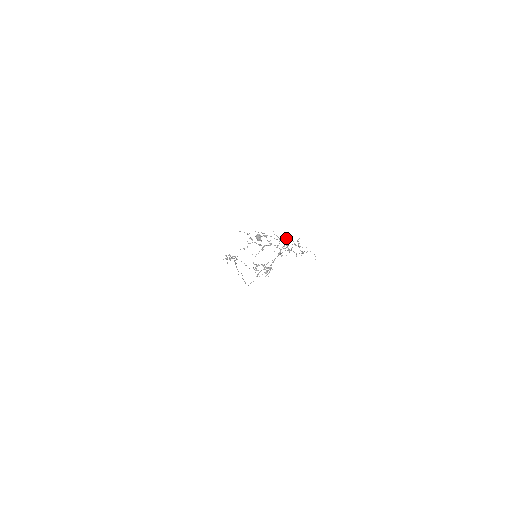
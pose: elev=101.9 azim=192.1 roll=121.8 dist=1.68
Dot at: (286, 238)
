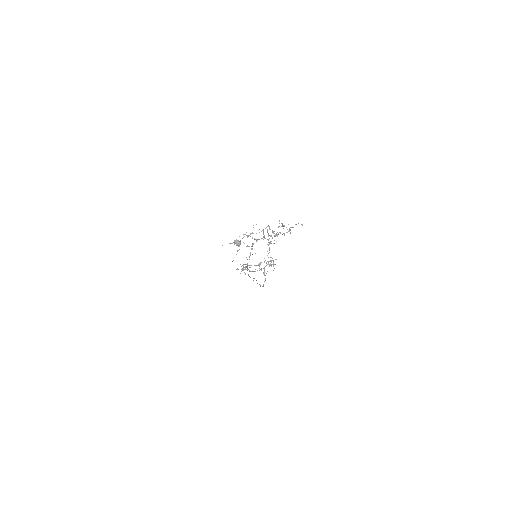
Dot at: (268, 226)
